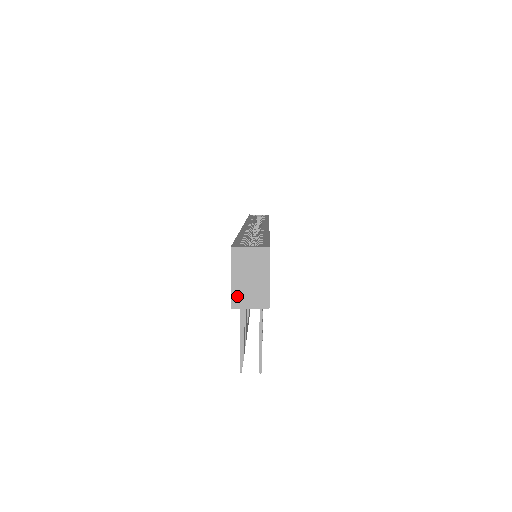
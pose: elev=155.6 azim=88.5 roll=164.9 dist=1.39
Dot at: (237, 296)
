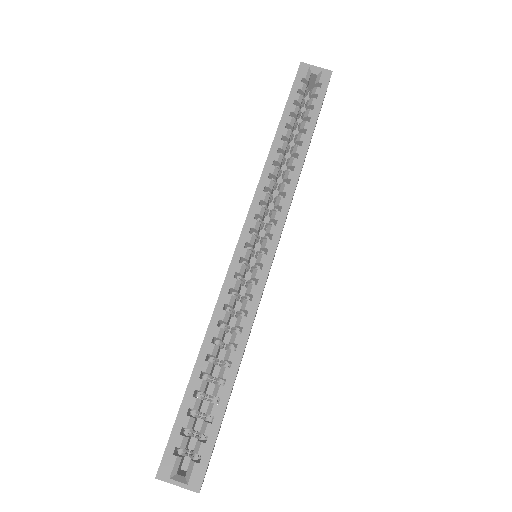
Dot at: occluded
